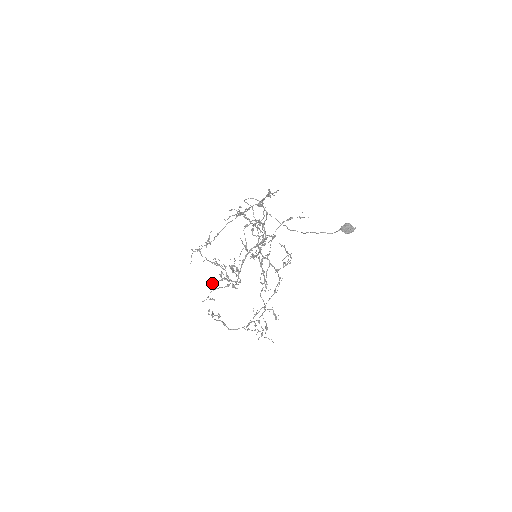
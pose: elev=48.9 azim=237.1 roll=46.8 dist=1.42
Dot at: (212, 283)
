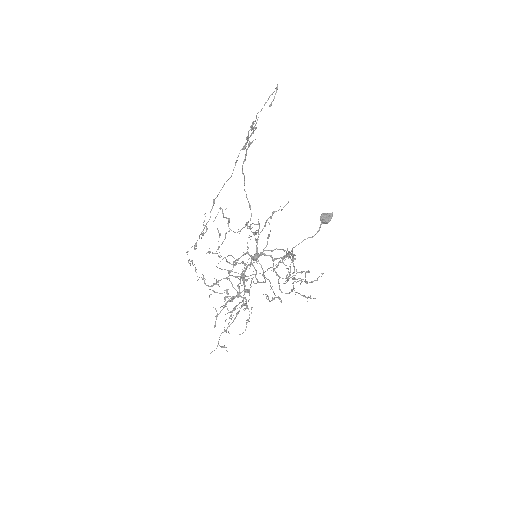
Dot at: (218, 314)
